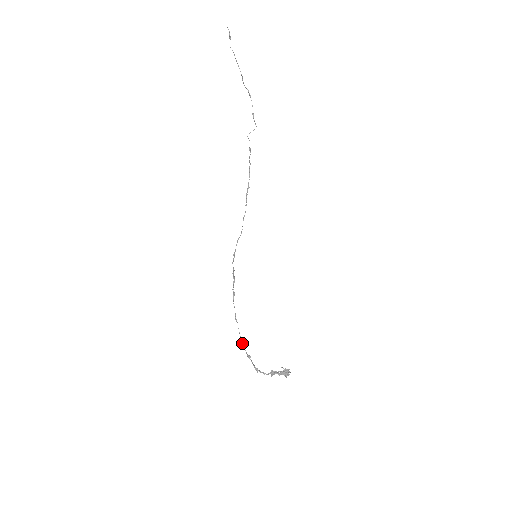
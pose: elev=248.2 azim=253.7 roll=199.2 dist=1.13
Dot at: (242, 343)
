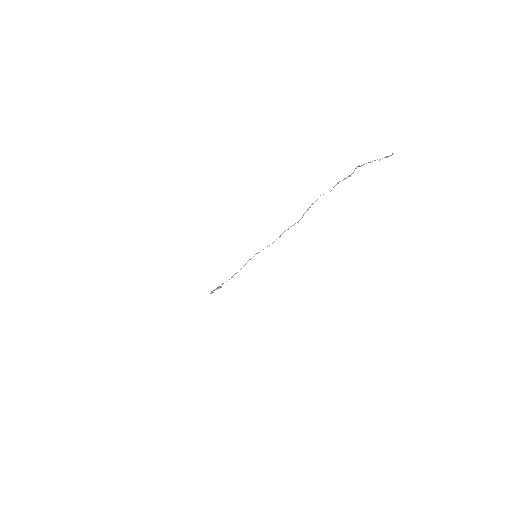
Dot at: (215, 289)
